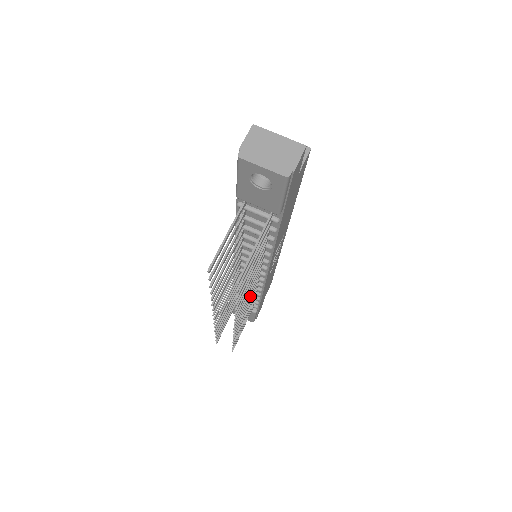
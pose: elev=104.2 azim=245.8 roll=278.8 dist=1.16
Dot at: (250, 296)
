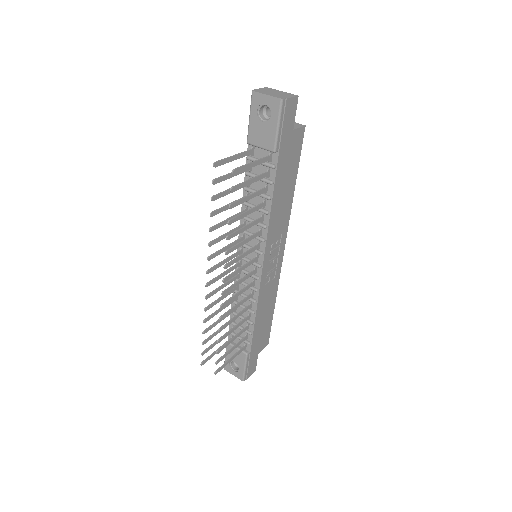
Dot at: (243, 288)
